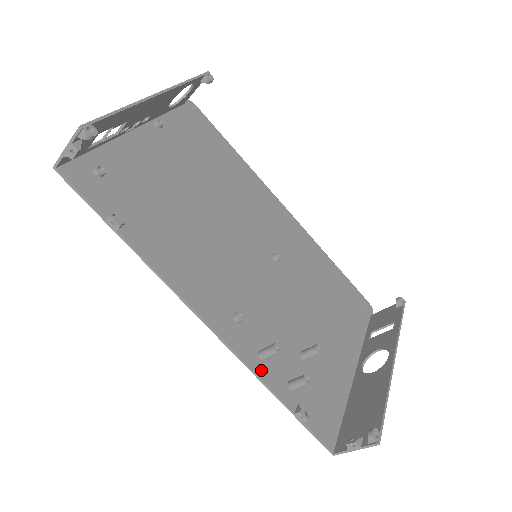
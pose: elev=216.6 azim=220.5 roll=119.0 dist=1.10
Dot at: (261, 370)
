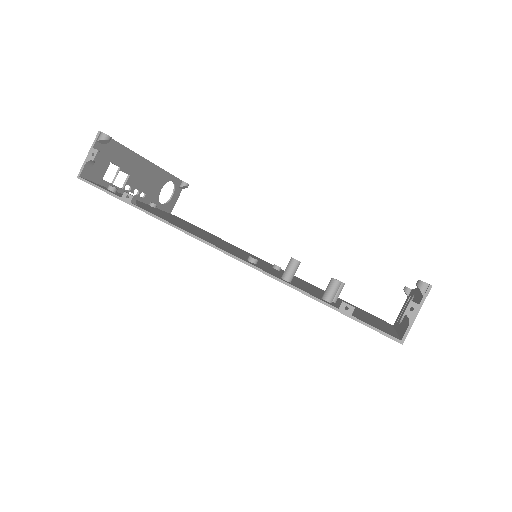
Dot at: (288, 283)
